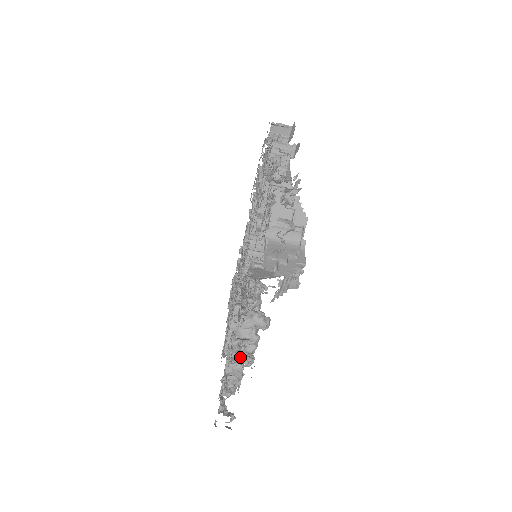
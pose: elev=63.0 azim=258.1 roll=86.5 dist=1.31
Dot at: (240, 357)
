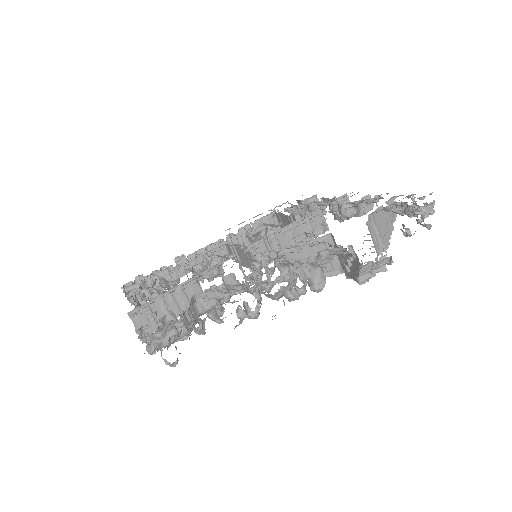
Dot at: occluded
